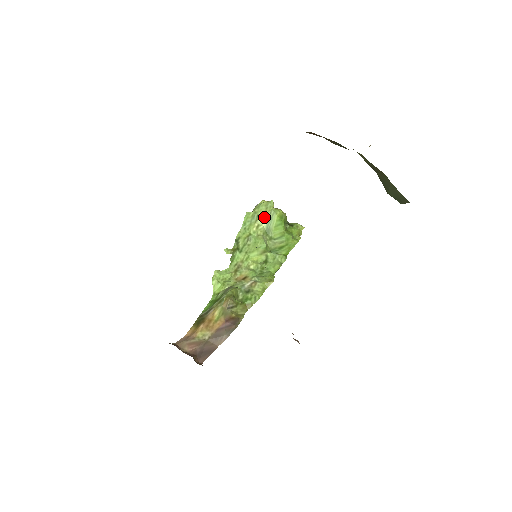
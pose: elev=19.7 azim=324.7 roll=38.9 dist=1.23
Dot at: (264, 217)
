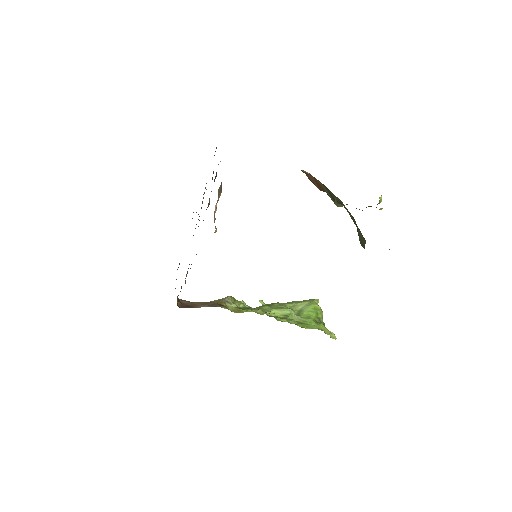
Dot at: (304, 303)
